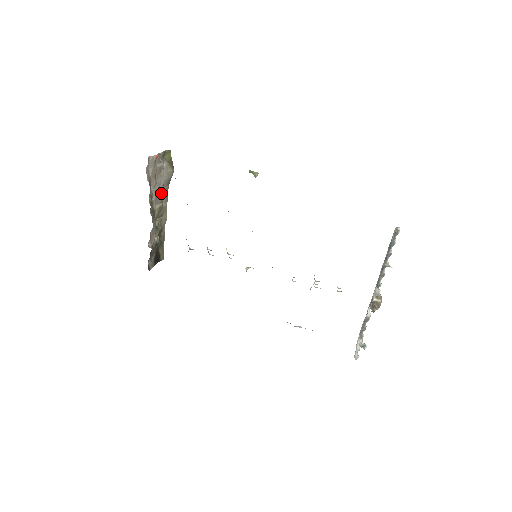
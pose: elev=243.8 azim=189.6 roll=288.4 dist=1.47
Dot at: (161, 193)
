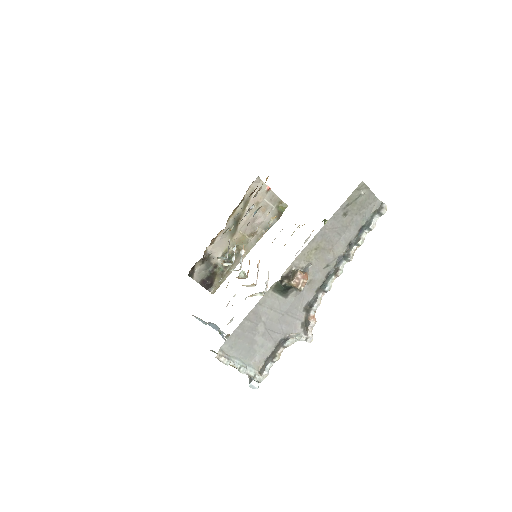
Dot at: (254, 228)
